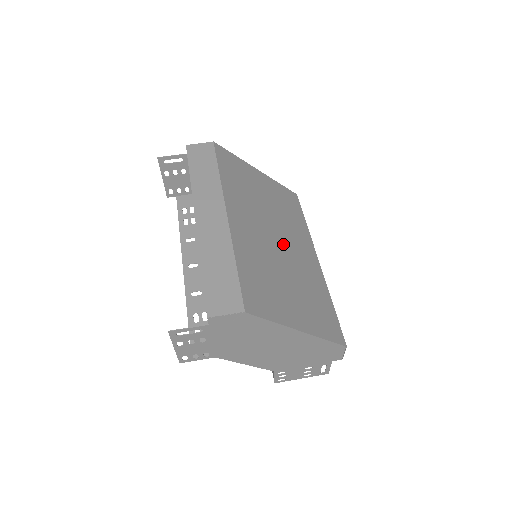
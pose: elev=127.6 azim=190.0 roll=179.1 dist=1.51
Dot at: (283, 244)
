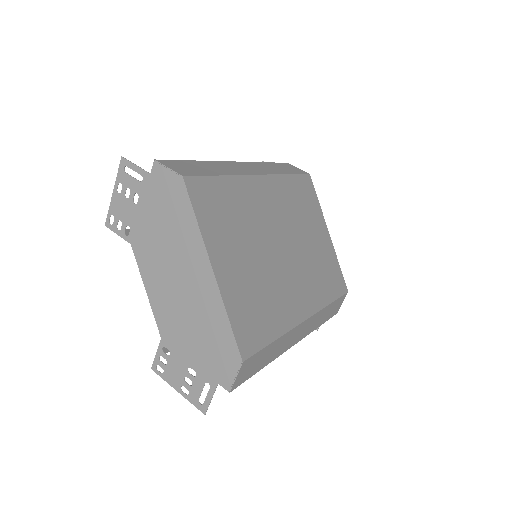
Dot at: (285, 256)
